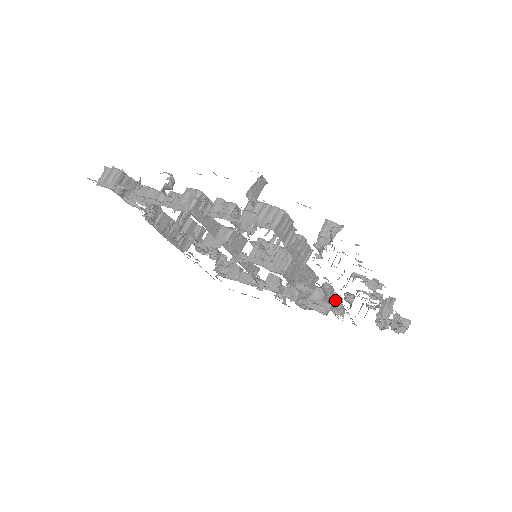
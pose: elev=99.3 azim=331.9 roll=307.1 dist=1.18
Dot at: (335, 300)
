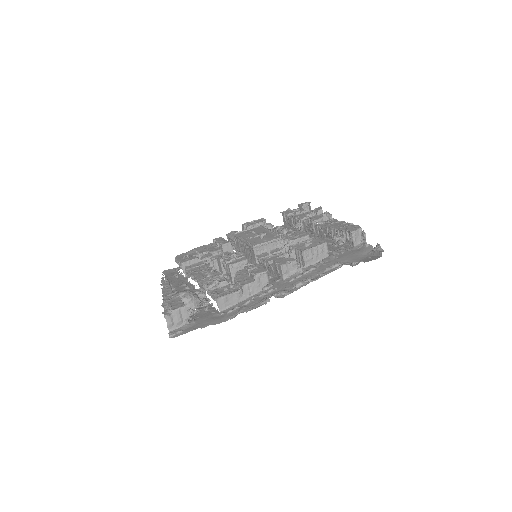
Dot at: (268, 226)
